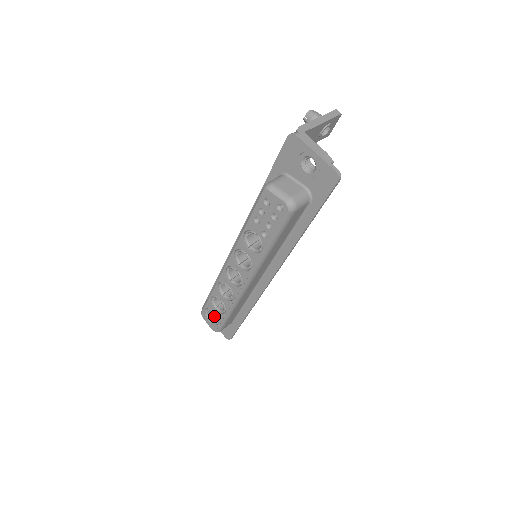
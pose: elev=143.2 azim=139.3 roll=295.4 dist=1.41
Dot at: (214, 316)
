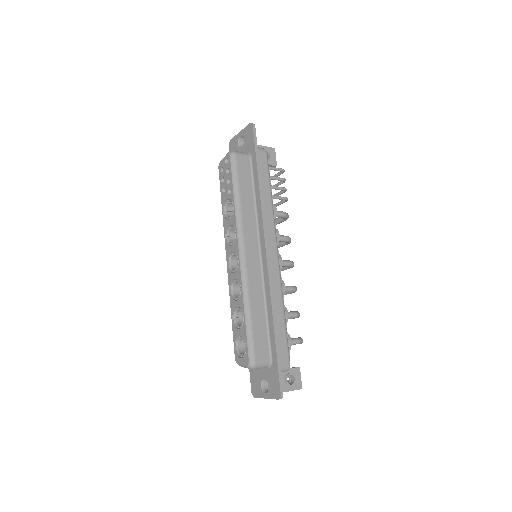
Dot at: occluded
